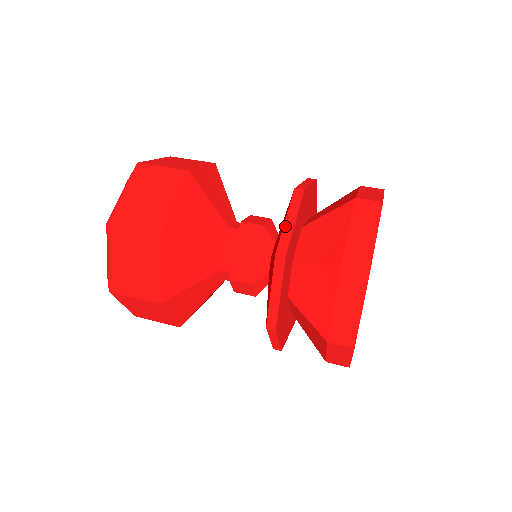
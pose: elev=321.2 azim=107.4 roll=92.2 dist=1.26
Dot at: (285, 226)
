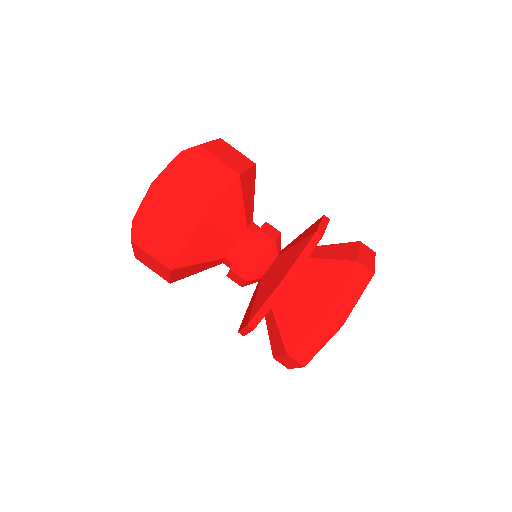
Dot at: (242, 330)
